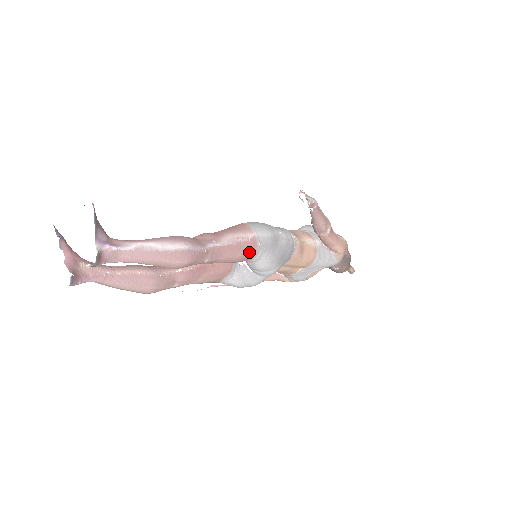
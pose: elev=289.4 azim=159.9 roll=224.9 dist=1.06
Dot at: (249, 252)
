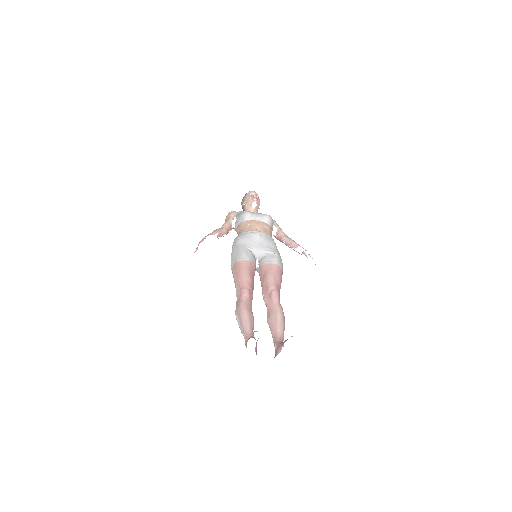
Dot at: occluded
